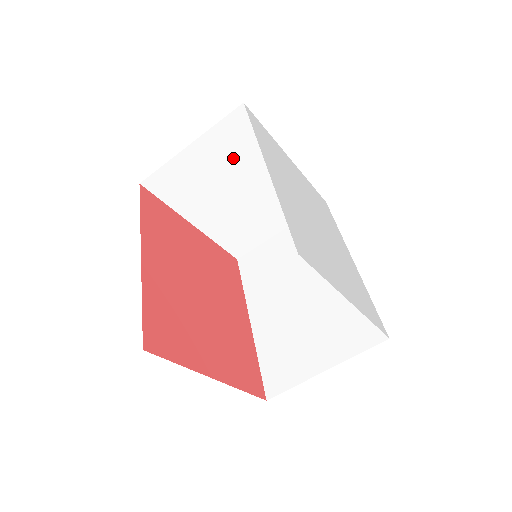
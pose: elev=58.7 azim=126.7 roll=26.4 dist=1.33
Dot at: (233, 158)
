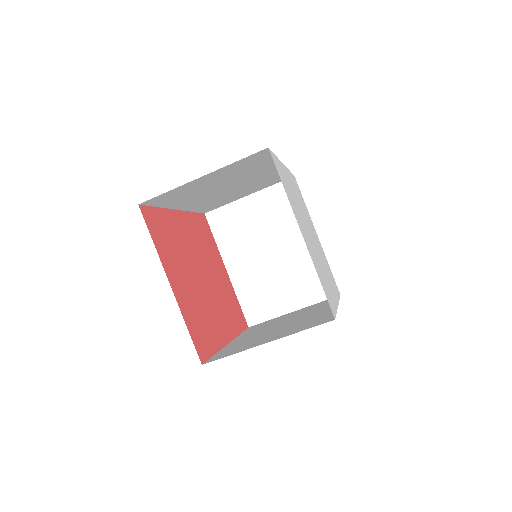
Dot at: (275, 218)
